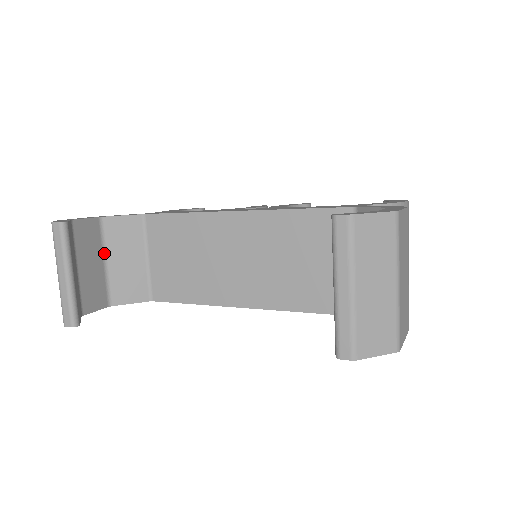
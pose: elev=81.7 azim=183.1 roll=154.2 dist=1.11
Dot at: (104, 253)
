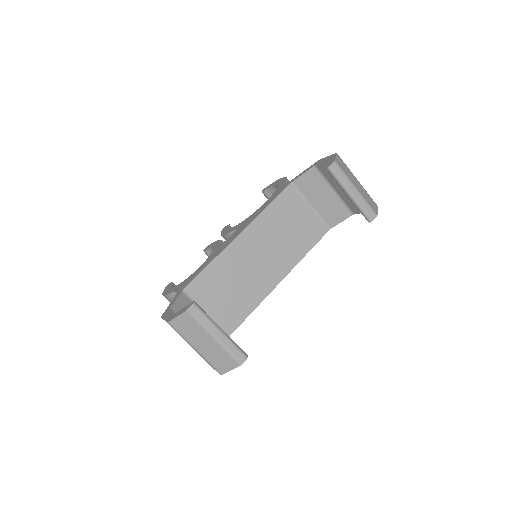
Dot at: occluded
